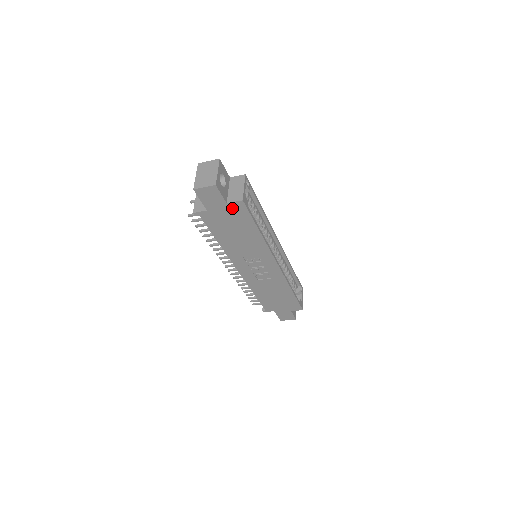
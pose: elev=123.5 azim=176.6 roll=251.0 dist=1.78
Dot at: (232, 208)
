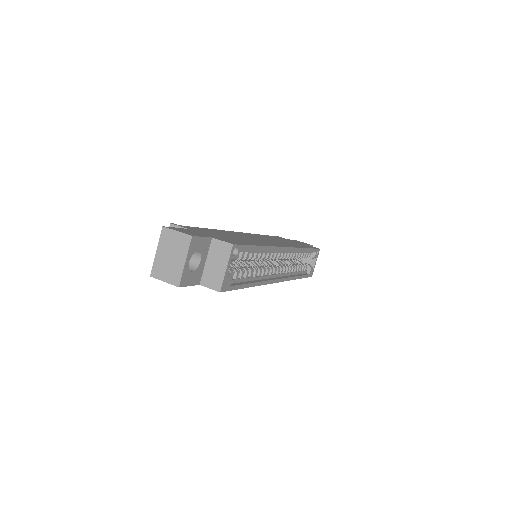
Dot at: occluded
